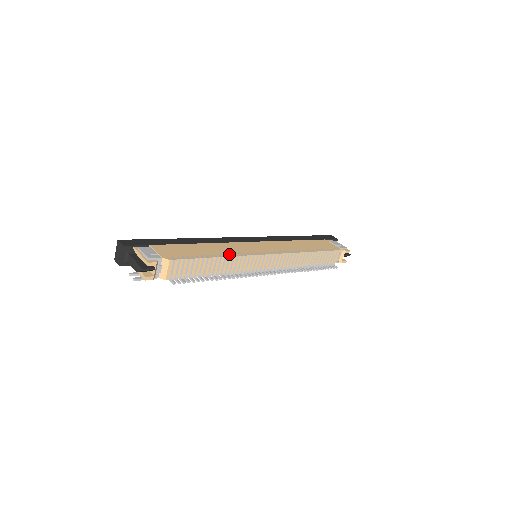
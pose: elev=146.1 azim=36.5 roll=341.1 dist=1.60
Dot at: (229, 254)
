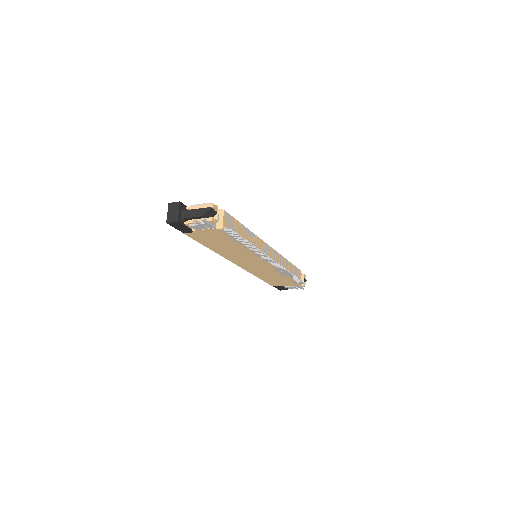
Dot at: occluded
